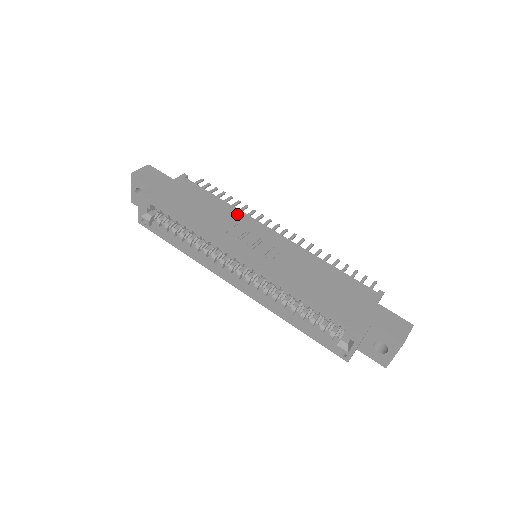
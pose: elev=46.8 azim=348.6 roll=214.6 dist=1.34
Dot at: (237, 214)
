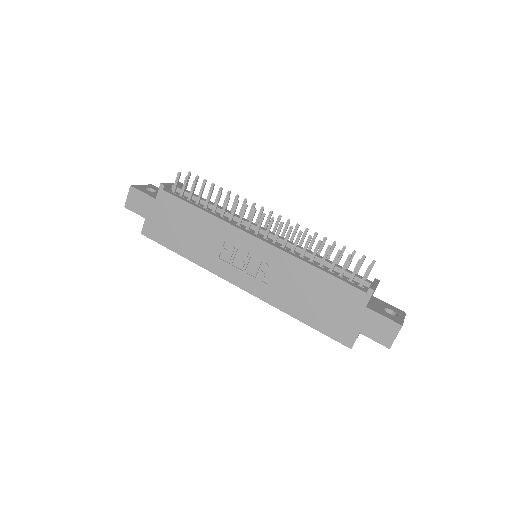
Dot at: (220, 227)
